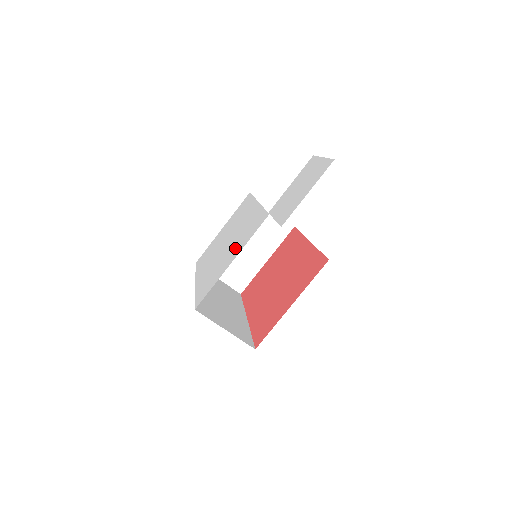
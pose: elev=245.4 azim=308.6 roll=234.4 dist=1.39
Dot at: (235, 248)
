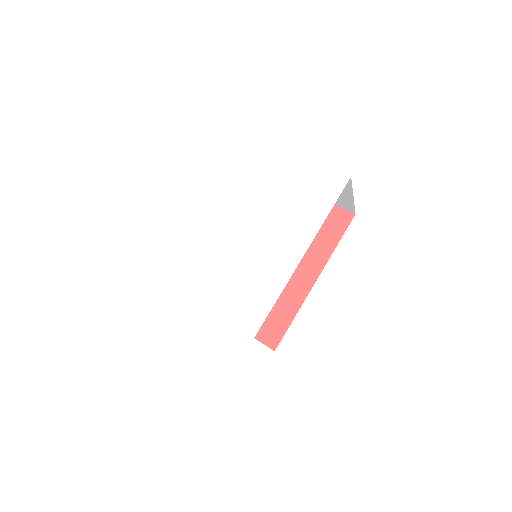
Dot at: (217, 288)
